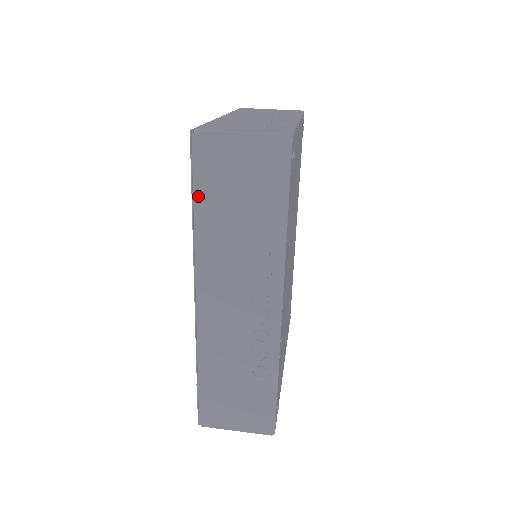
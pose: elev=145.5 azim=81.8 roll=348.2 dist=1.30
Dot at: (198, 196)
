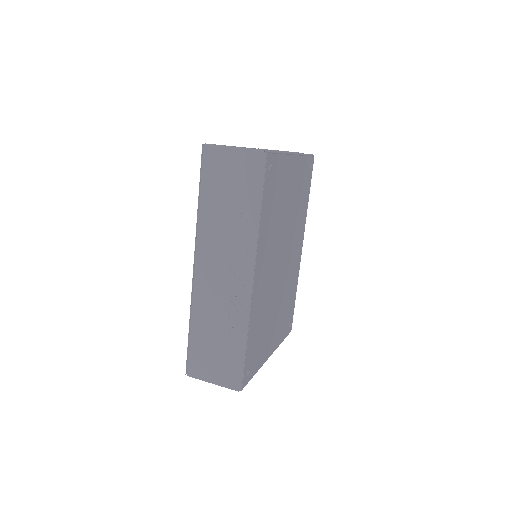
Dot at: (203, 189)
